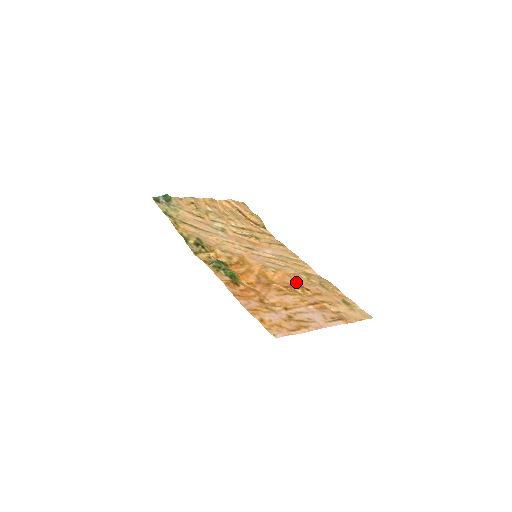
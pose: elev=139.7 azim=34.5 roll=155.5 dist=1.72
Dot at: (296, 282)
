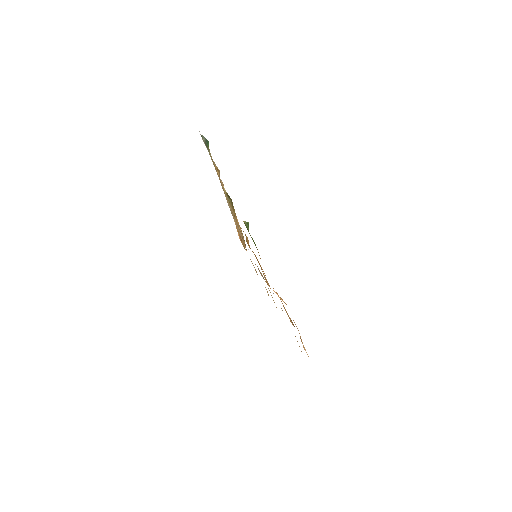
Dot at: occluded
